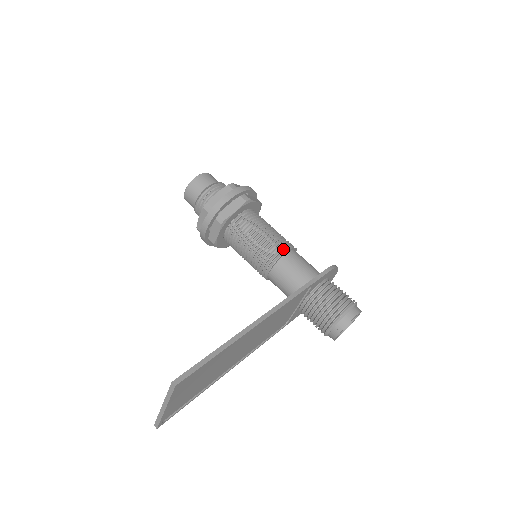
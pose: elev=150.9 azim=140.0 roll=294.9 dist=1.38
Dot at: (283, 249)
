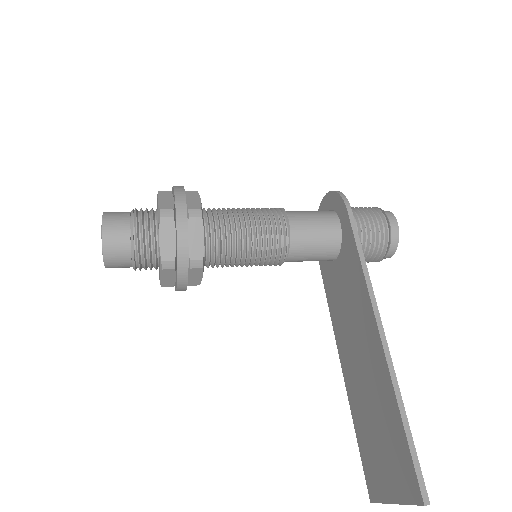
Dot at: (282, 227)
